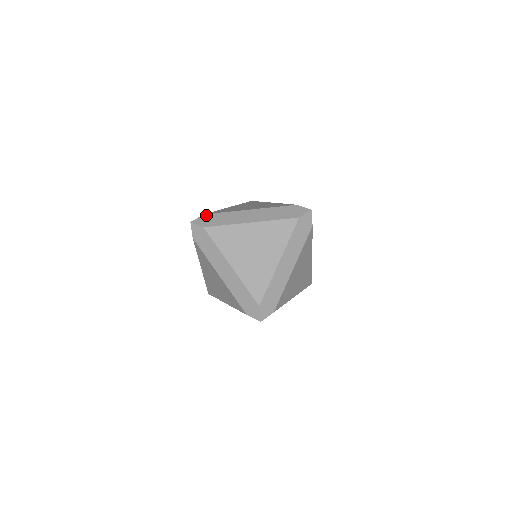
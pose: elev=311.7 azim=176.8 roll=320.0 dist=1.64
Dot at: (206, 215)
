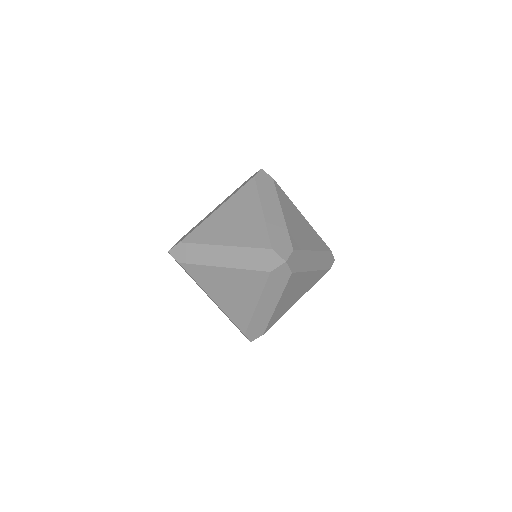
Dot at: (181, 244)
